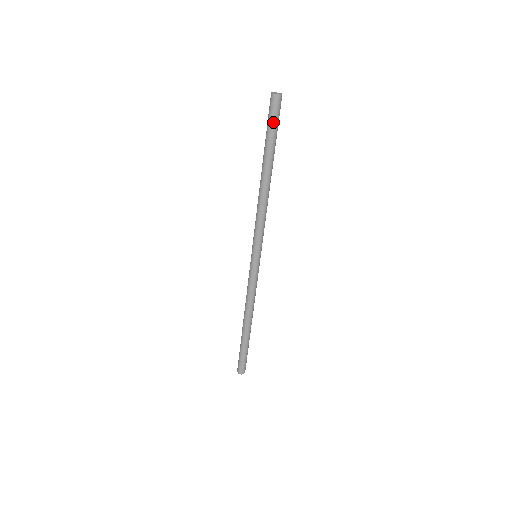
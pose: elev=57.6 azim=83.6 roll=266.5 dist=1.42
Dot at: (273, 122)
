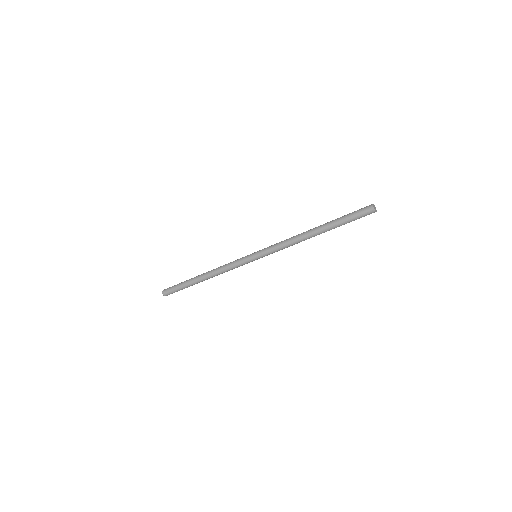
Dot at: (356, 219)
